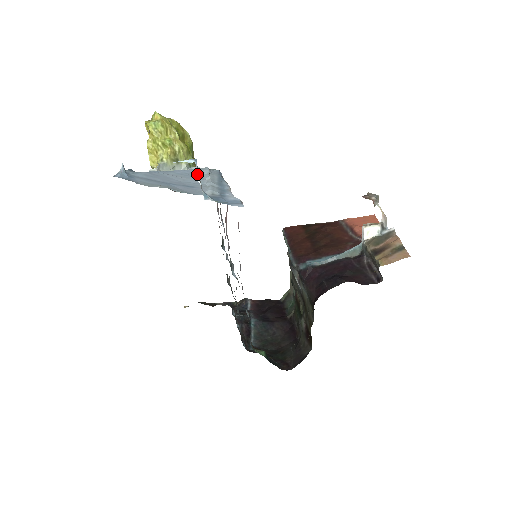
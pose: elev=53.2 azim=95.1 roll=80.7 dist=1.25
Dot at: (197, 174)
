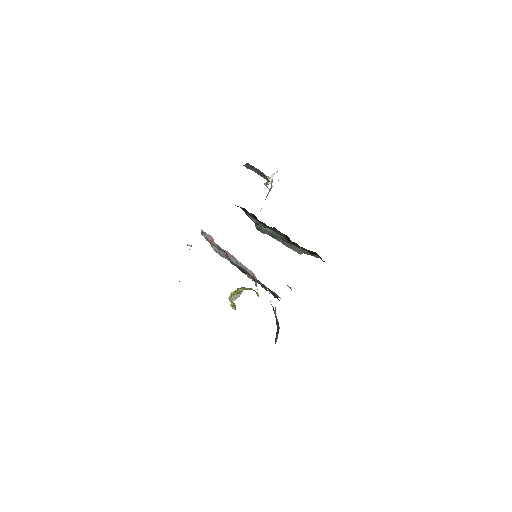
Dot at: occluded
